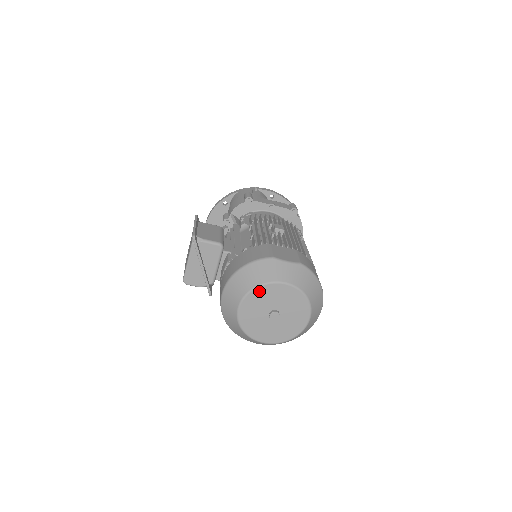
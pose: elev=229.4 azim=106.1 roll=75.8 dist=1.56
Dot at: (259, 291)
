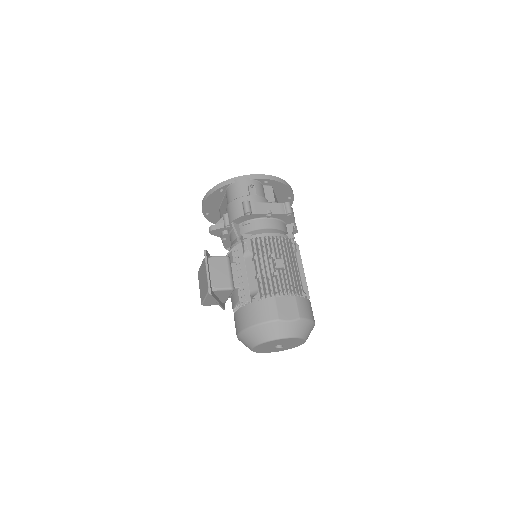
Dot at: (268, 343)
